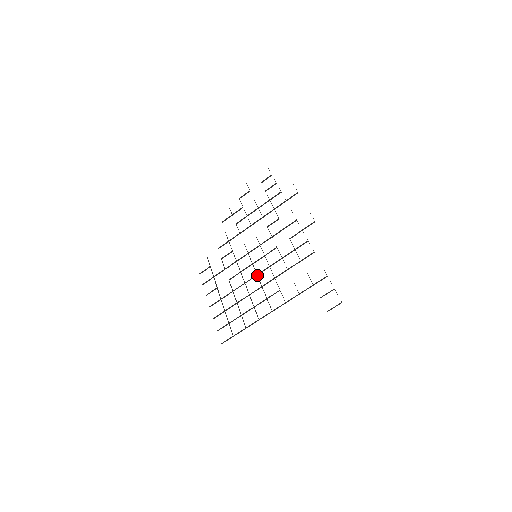
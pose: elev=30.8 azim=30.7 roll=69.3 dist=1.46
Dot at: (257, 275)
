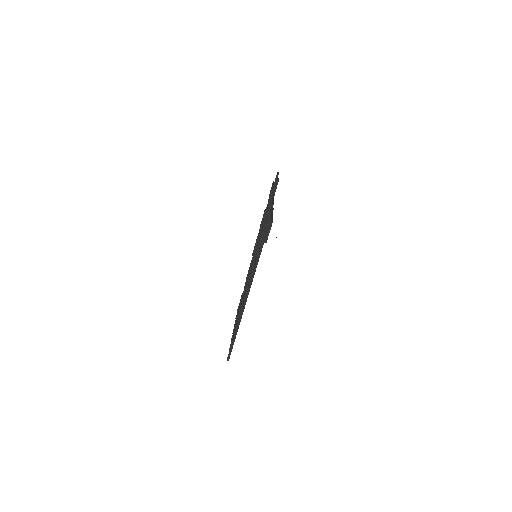
Dot at: occluded
